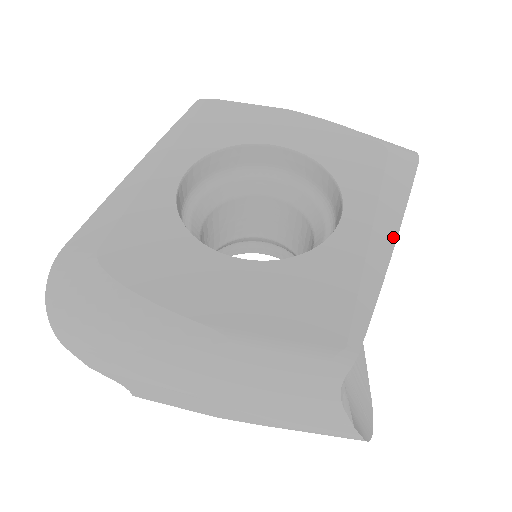
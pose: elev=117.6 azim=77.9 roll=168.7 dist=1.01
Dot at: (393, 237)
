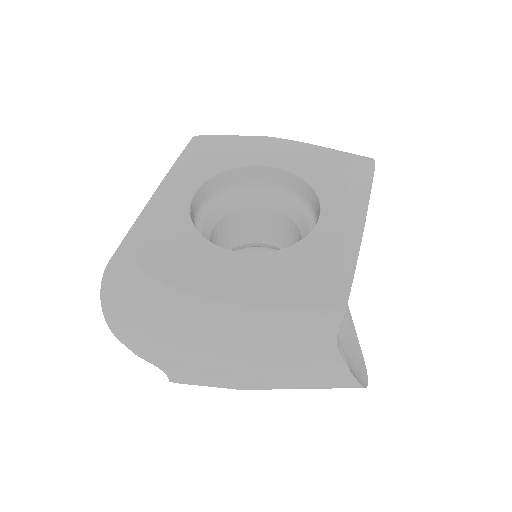
Dot at: (362, 224)
